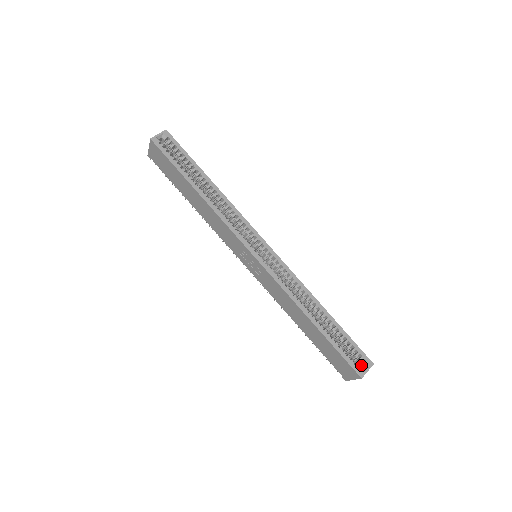
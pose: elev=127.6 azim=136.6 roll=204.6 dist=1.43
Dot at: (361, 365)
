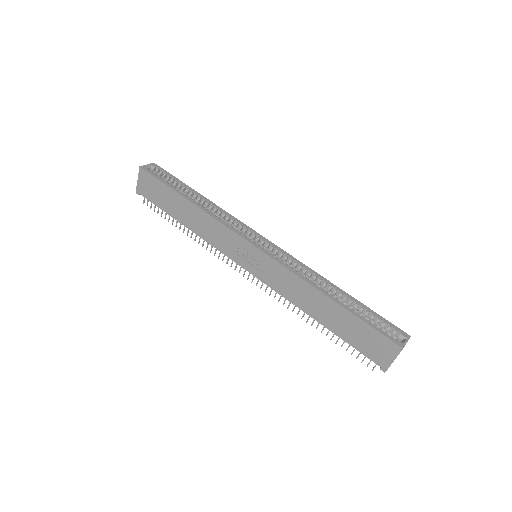
Dot at: occluded
